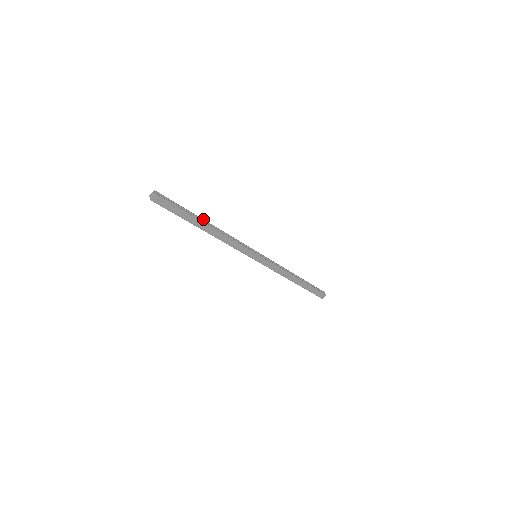
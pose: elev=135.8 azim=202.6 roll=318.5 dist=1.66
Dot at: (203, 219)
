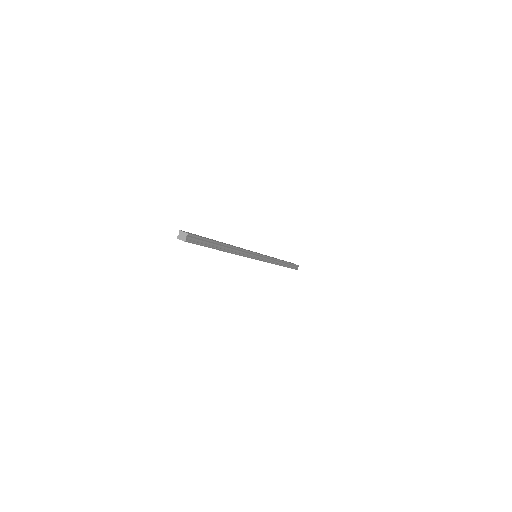
Dot at: (225, 244)
